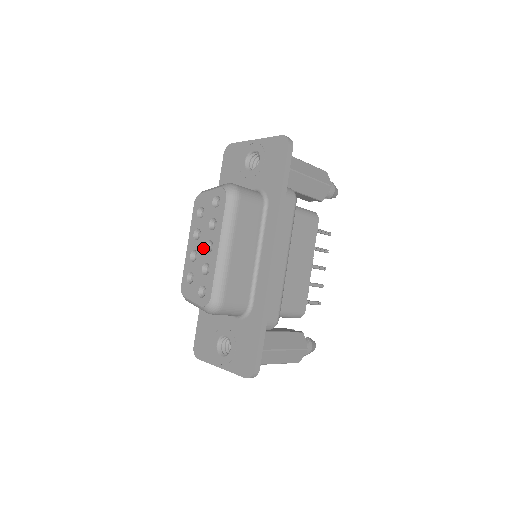
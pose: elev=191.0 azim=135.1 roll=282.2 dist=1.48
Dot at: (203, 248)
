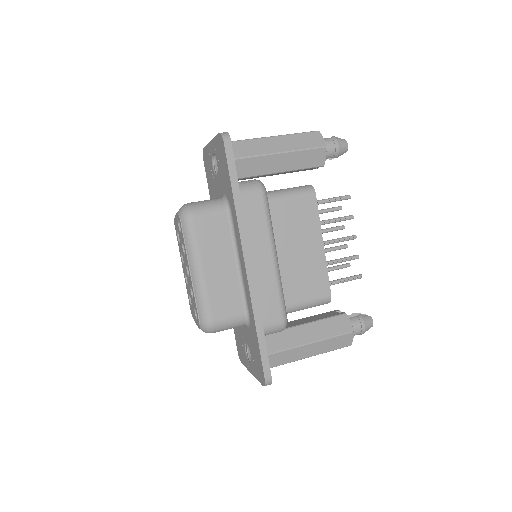
Dot at: (186, 273)
